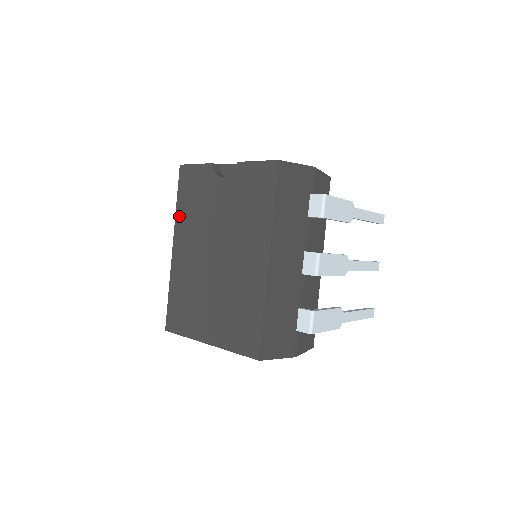
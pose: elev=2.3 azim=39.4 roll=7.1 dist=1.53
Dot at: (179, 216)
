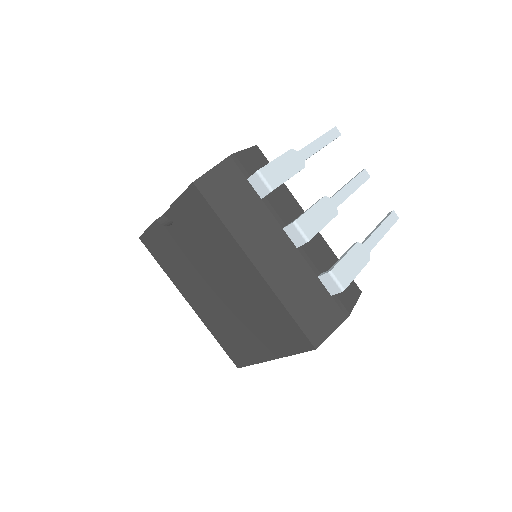
Dot at: (172, 277)
